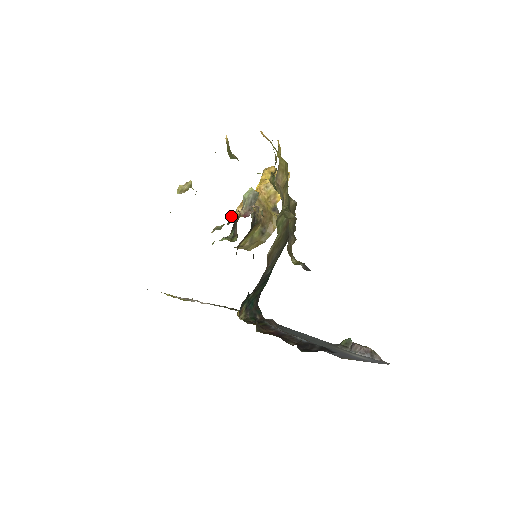
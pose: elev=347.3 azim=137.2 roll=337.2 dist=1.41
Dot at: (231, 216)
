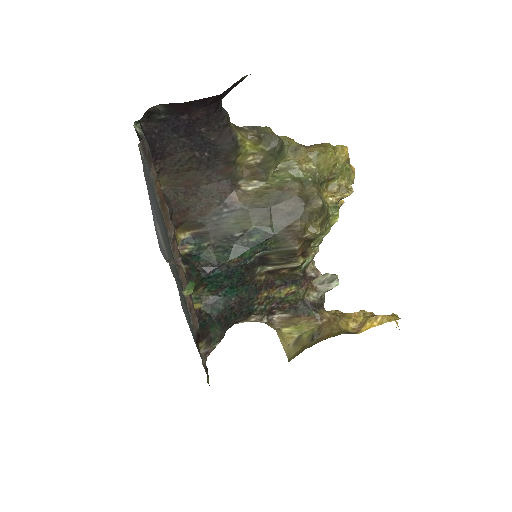
Dot at: occluded
